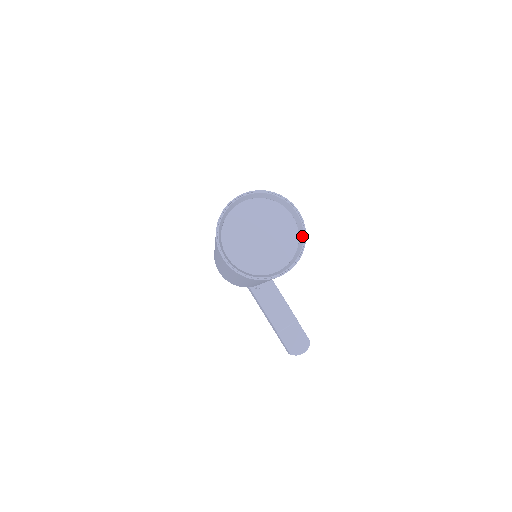
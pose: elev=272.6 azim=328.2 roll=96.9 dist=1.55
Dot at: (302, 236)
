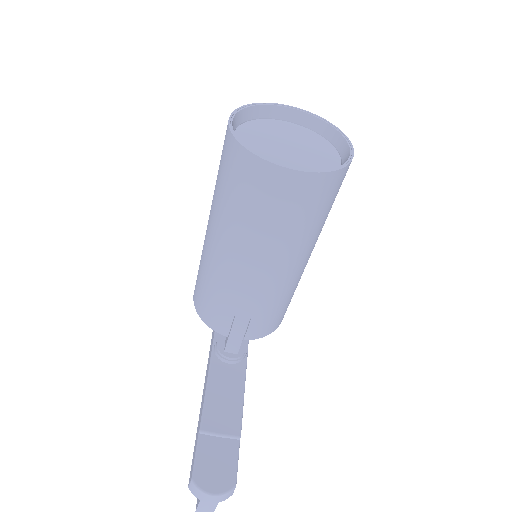
Dot at: (341, 165)
